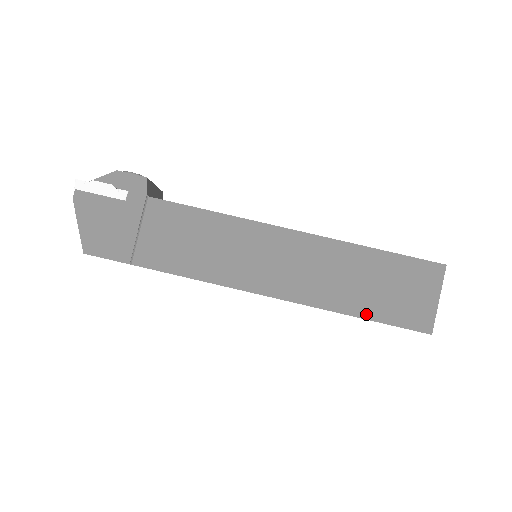
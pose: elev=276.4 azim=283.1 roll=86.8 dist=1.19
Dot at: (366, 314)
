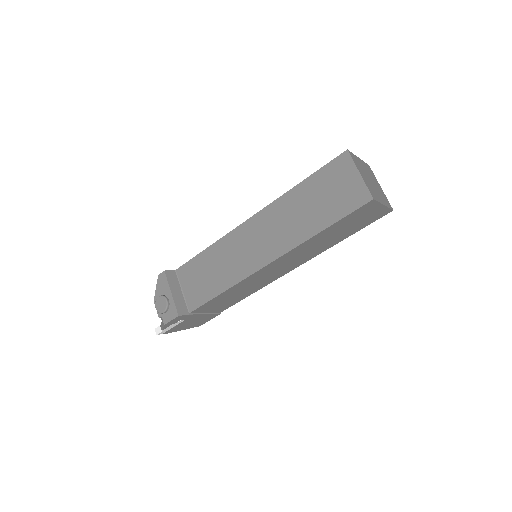
Dot at: (347, 237)
